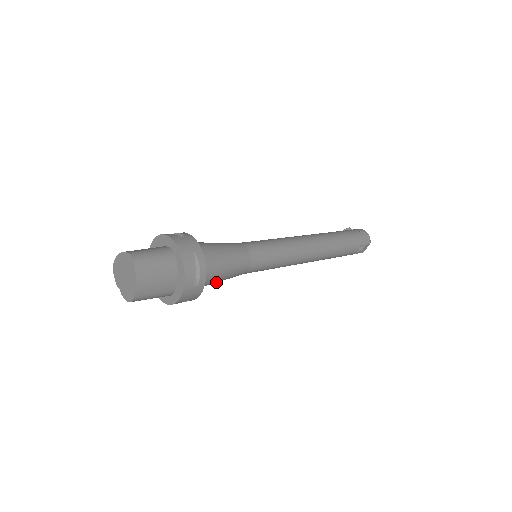
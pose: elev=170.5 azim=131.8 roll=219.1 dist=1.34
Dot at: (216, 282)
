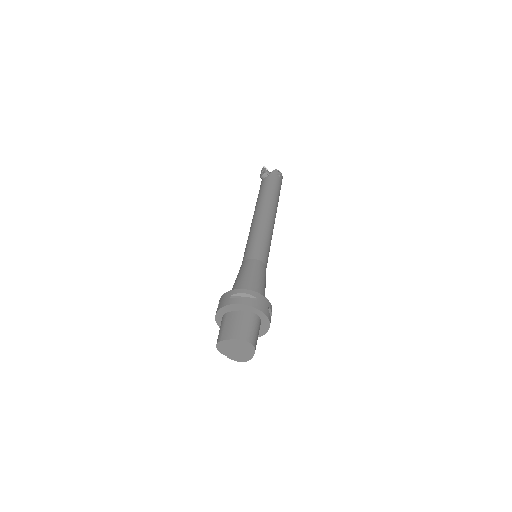
Dot at: occluded
